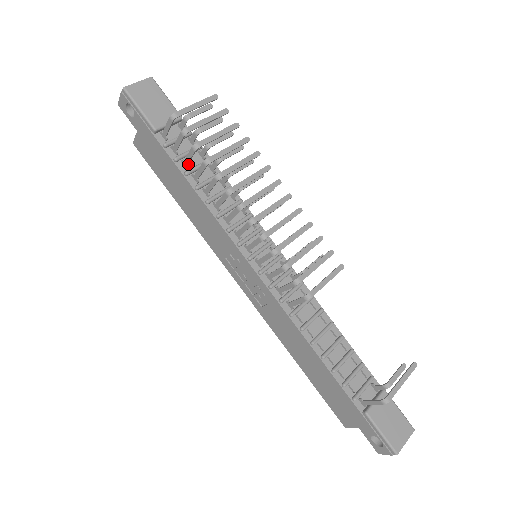
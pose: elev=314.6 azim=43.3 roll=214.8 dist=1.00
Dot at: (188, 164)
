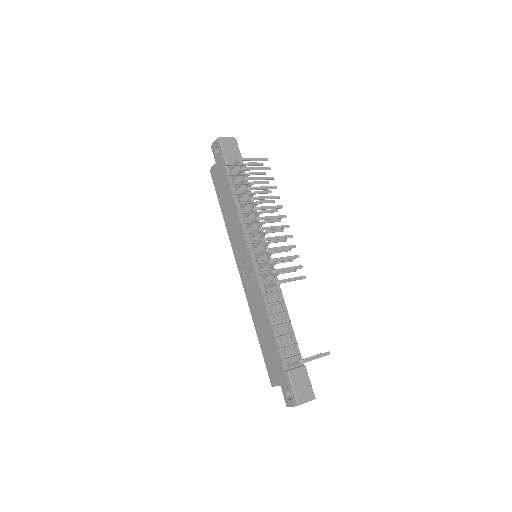
Dot at: (237, 189)
